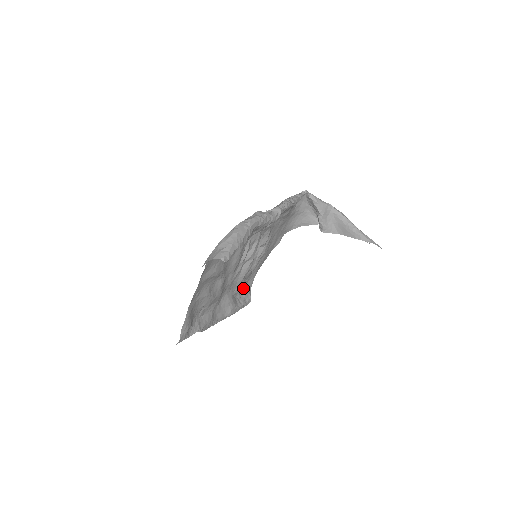
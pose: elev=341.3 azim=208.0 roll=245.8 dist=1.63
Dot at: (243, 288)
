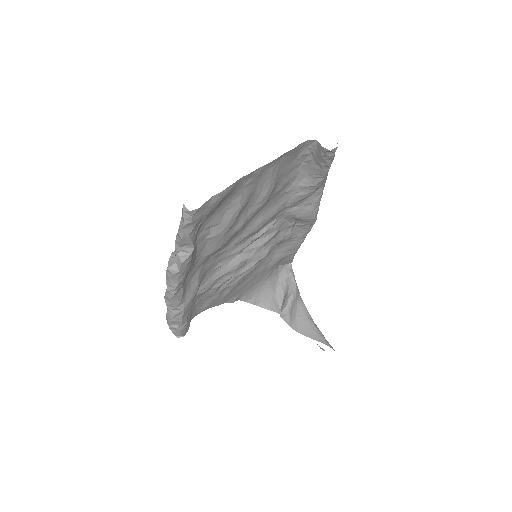
Dot at: (192, 305)
